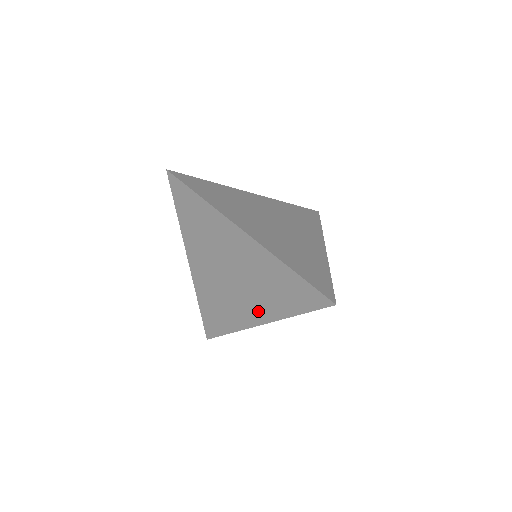
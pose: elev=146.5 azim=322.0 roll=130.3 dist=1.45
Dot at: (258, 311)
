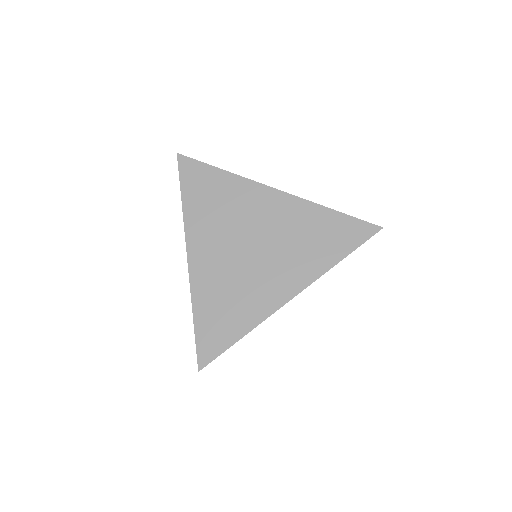
Dot at: (289, 280)
